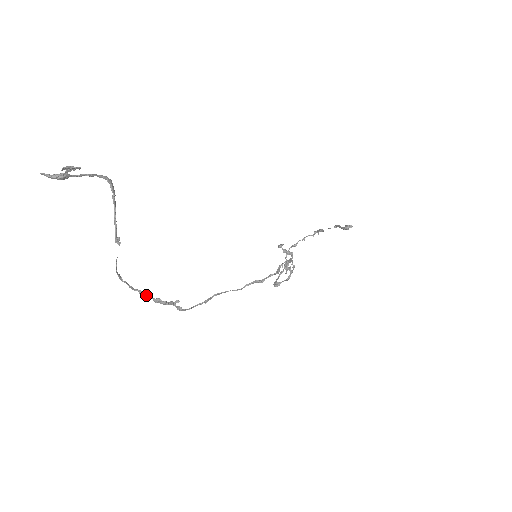
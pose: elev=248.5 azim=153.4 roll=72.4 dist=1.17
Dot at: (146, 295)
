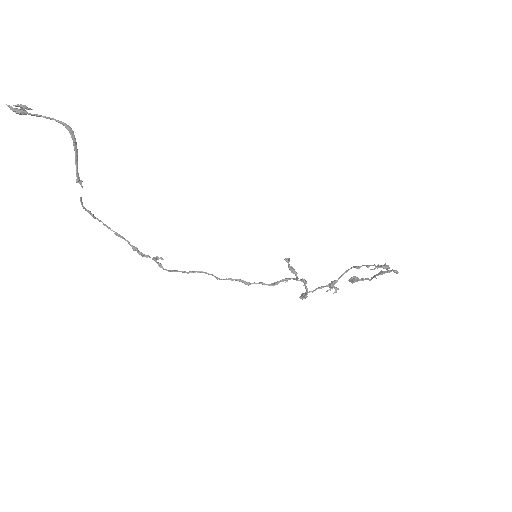
Dot at: (124, 239)
